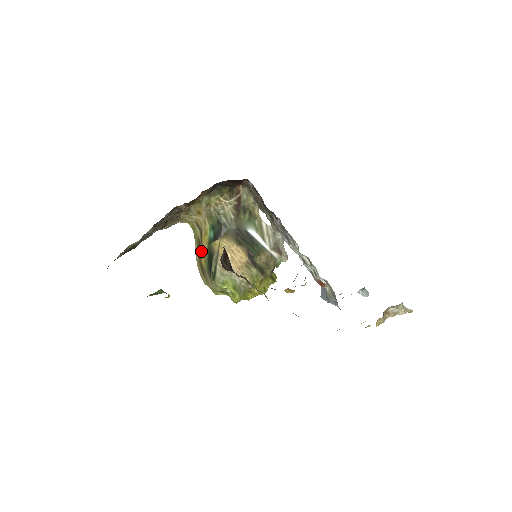
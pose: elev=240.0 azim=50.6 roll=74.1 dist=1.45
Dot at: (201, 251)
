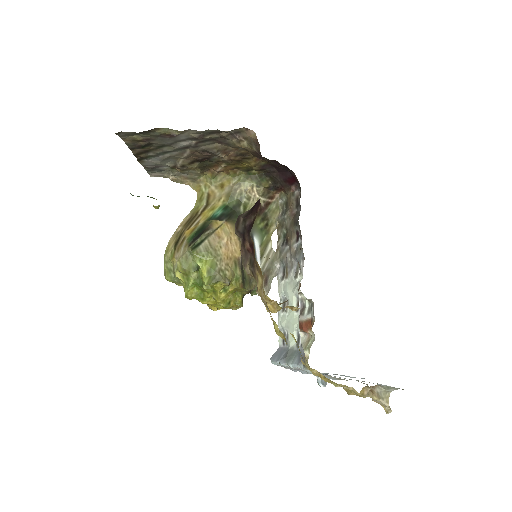
Dot at: (192, 222)
